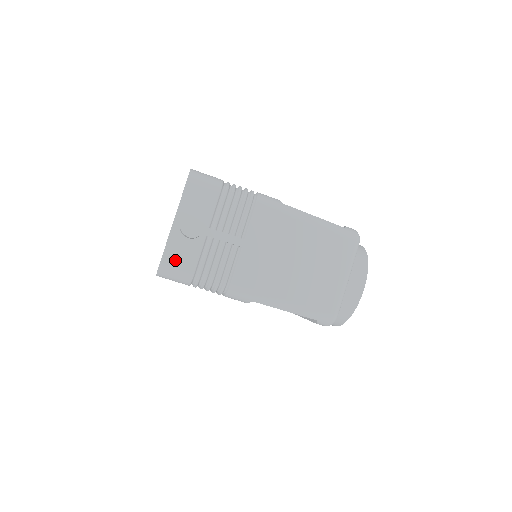
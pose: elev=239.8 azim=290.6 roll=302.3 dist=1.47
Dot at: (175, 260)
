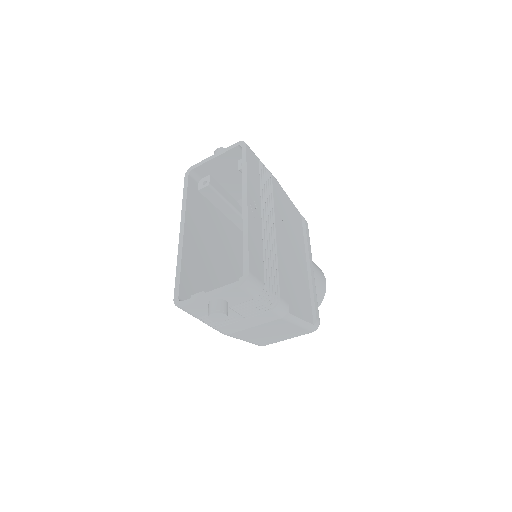
Dot at: (192, 310)
